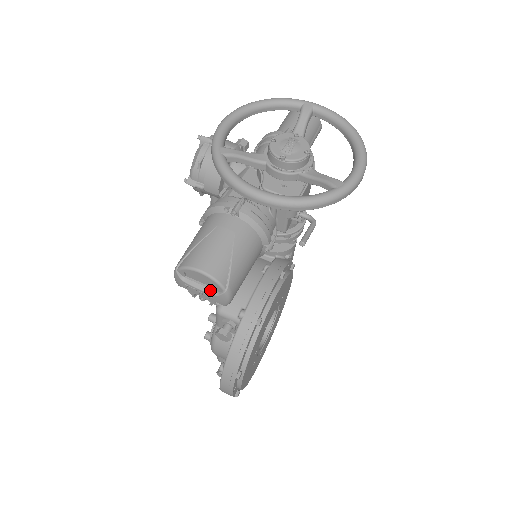
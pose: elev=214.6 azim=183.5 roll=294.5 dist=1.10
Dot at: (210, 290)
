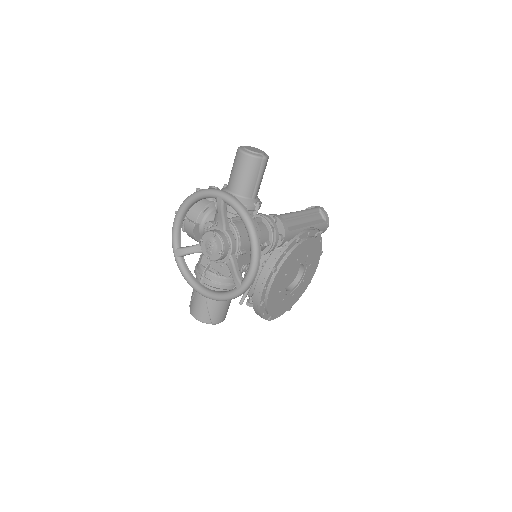
Dot at: occluded
